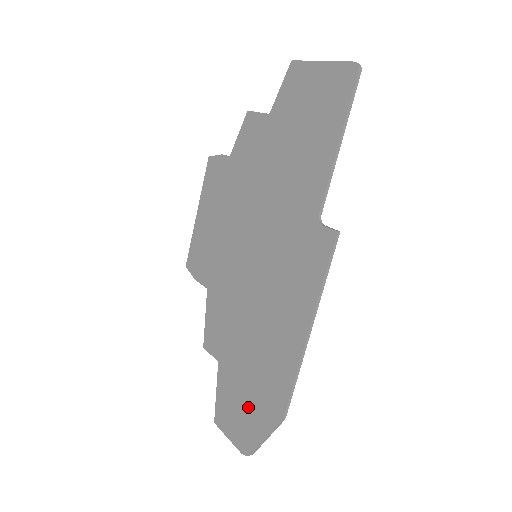
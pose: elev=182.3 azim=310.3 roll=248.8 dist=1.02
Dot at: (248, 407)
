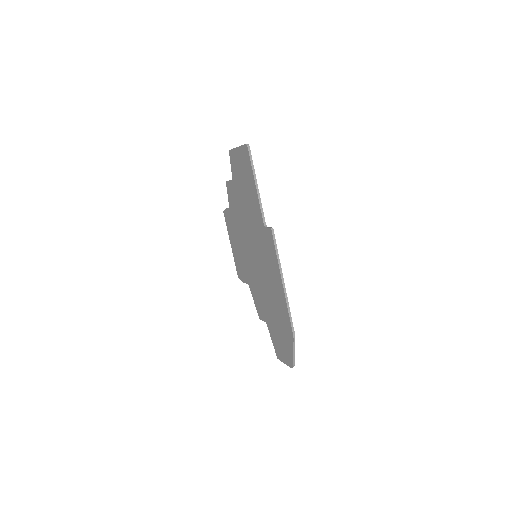
Dot at: (283, 340)
